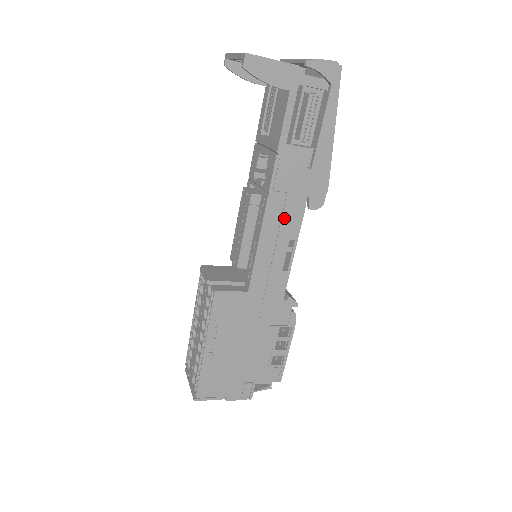
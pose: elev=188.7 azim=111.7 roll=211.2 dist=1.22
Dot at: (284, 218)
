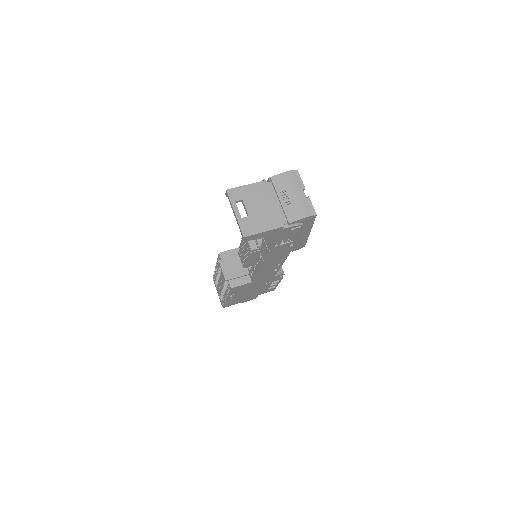
Dot at: (274, 261)
